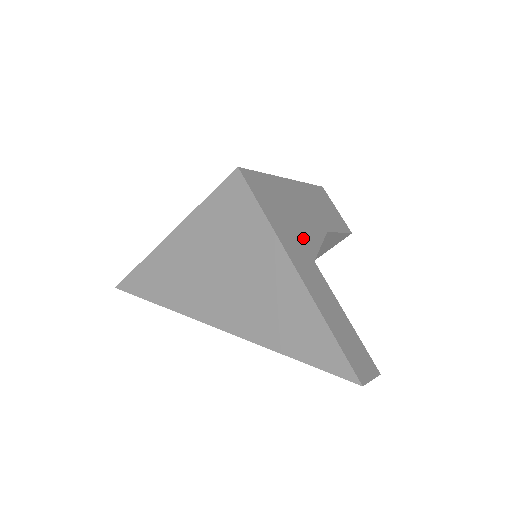
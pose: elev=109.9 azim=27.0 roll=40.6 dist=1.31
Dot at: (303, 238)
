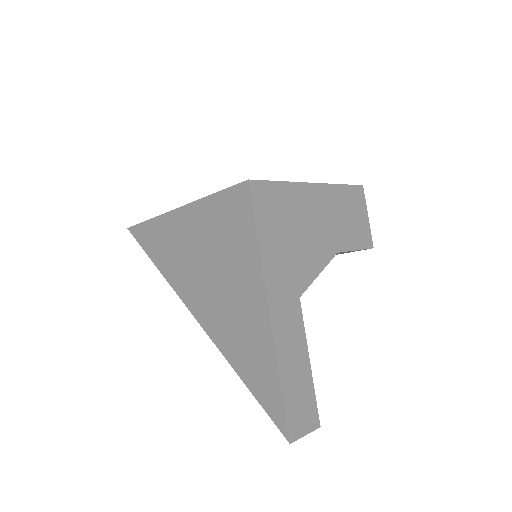
Dot at: (298, 268)
